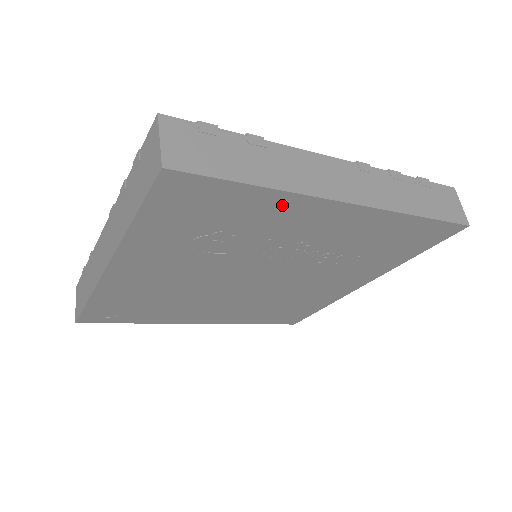
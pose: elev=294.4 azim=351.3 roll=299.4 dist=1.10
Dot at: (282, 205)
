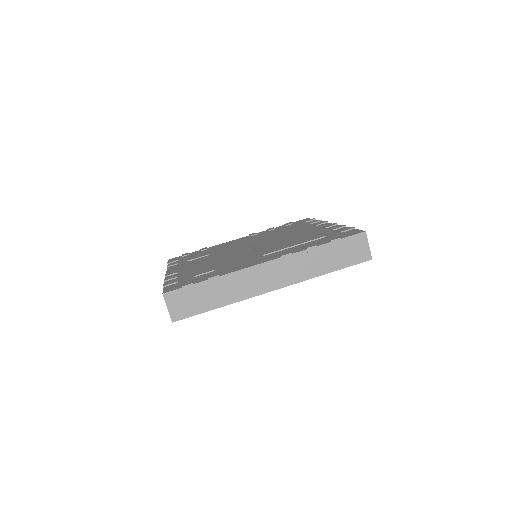
Dot at: occluded
